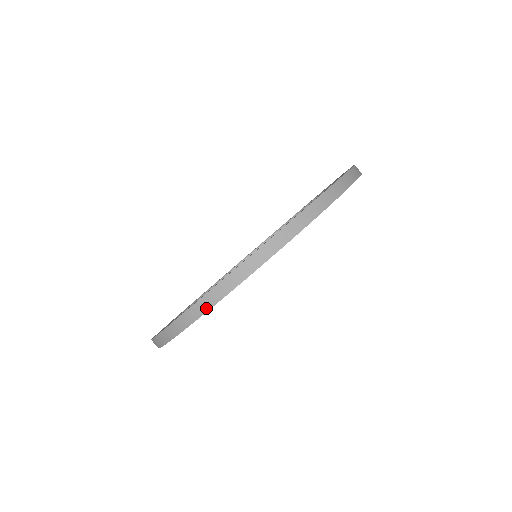
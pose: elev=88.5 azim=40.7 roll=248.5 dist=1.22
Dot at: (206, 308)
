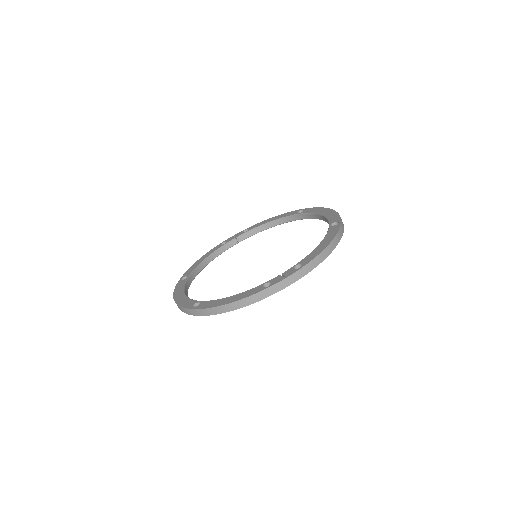
Dot at: (213, 313)
